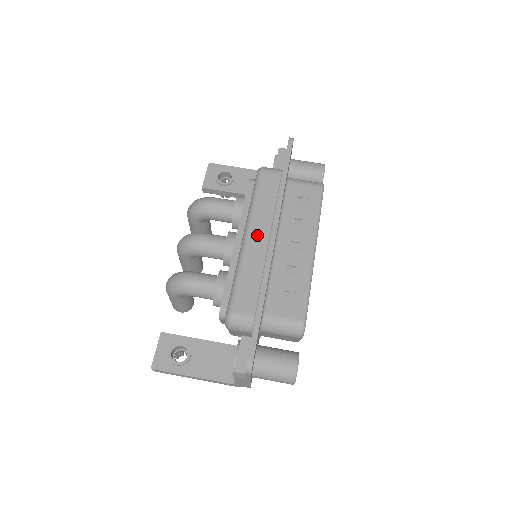
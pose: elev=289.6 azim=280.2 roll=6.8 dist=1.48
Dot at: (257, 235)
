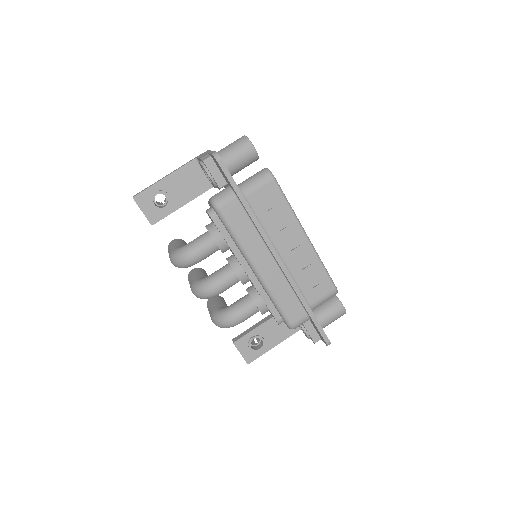
Dot at: (263, 264)
